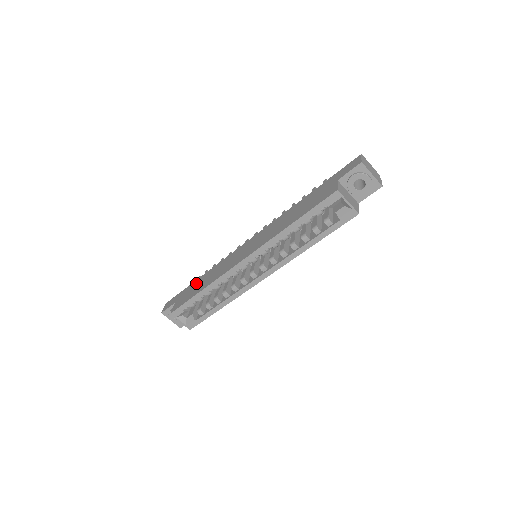
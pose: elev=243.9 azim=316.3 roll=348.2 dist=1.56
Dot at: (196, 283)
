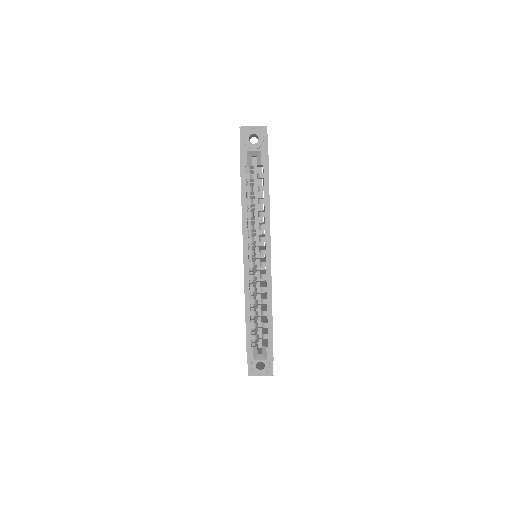
Dot at: occluded
